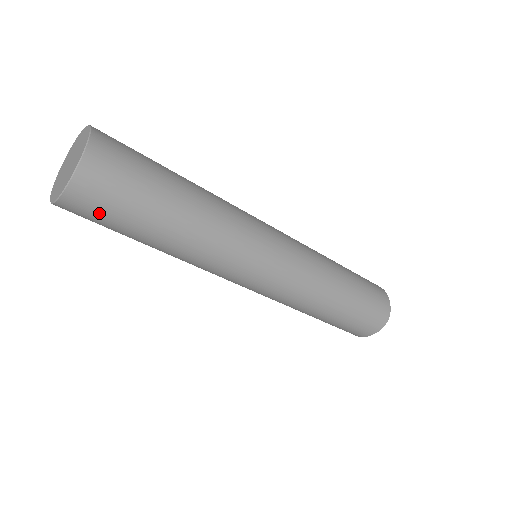
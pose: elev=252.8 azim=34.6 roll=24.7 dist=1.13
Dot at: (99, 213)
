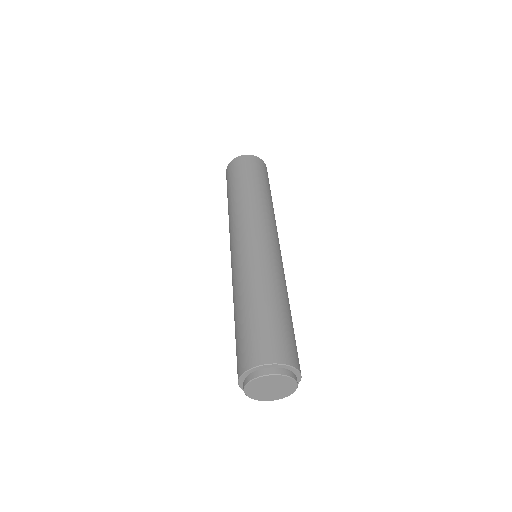
Dot at: (237, 169)
